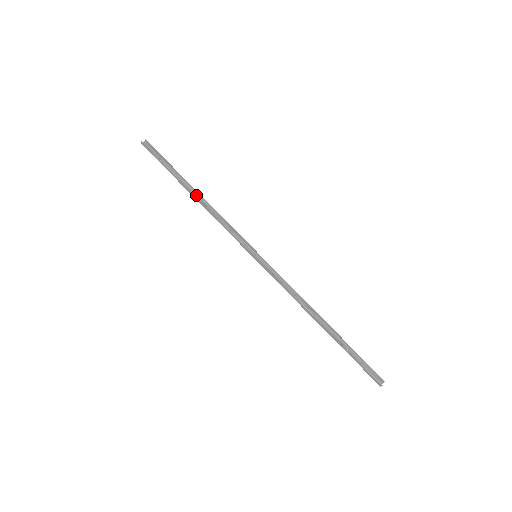
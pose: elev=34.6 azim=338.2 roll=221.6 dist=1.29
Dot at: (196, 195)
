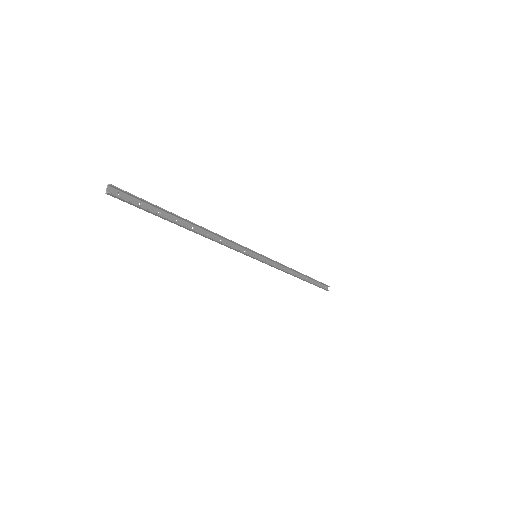
Dot at: (194, 228)
